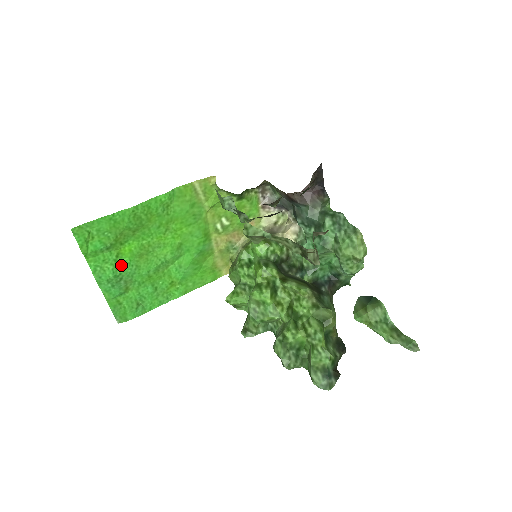
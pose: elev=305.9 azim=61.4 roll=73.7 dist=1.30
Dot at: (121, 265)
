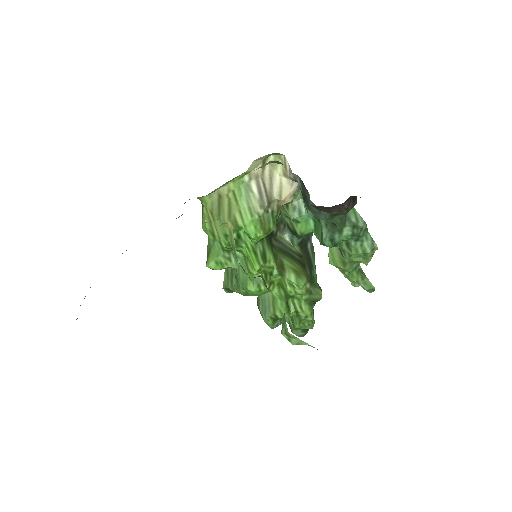
Dot at: occluded
